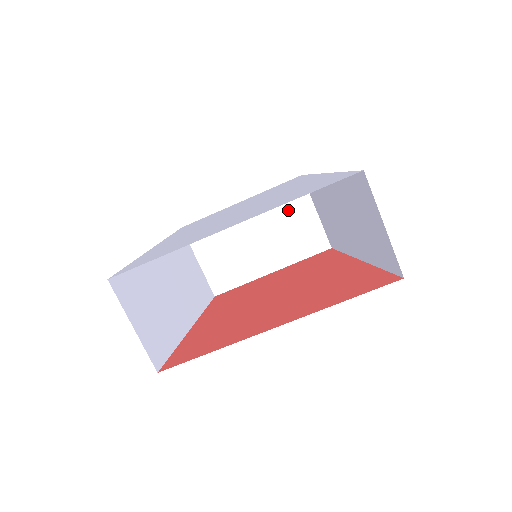
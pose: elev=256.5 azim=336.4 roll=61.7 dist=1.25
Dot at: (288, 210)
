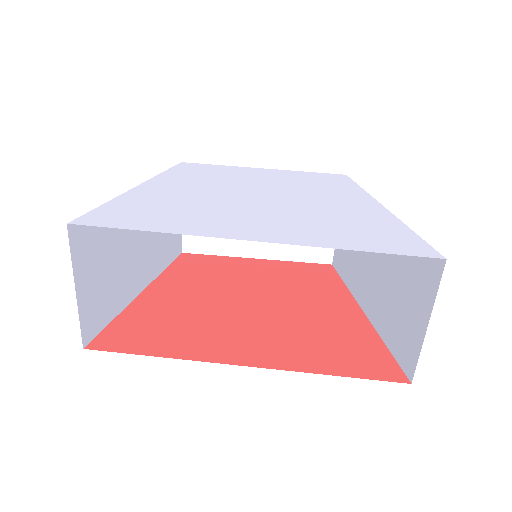
Dot at: occluded
